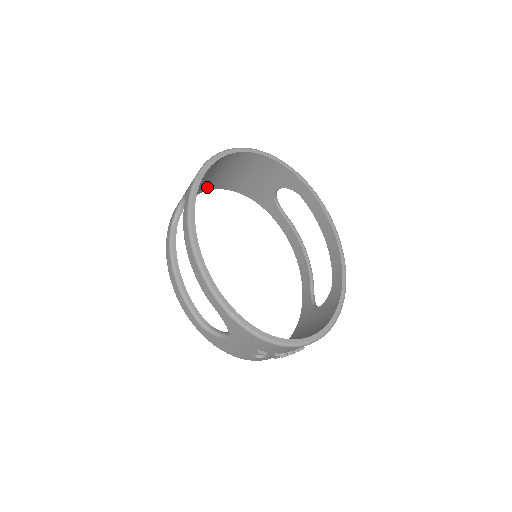
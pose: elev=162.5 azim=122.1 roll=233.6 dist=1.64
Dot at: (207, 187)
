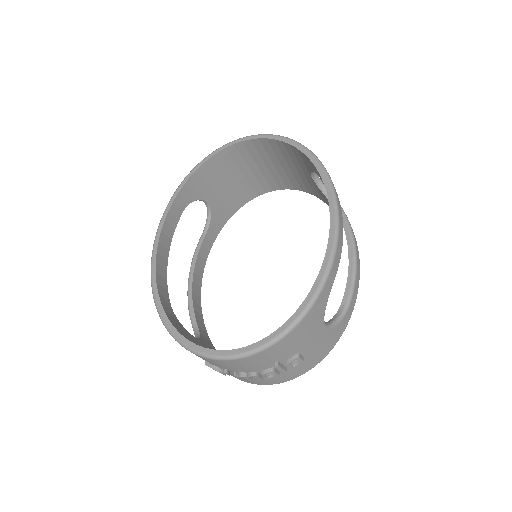
Dot at: (257, 190)
